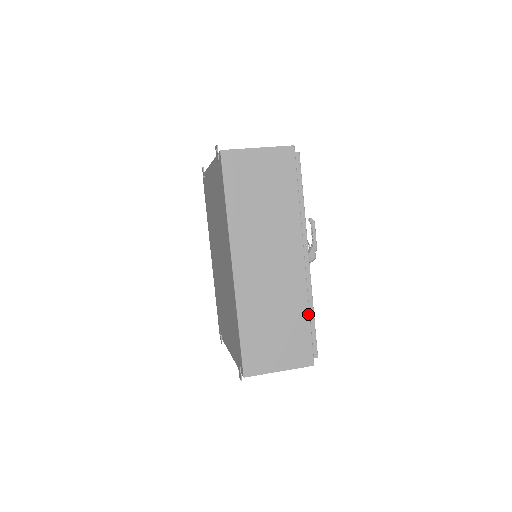
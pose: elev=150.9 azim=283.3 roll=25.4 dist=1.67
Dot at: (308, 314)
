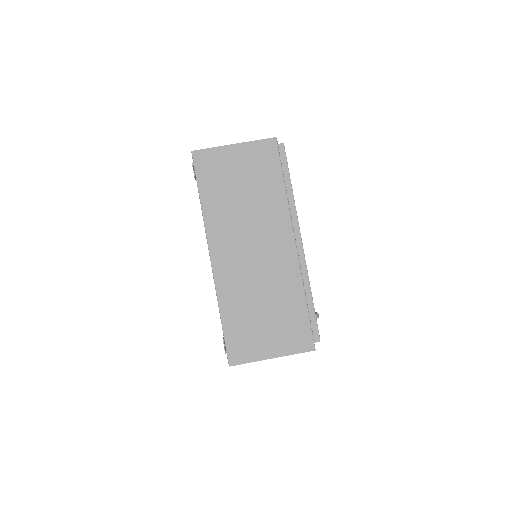
Dot at: occluded
